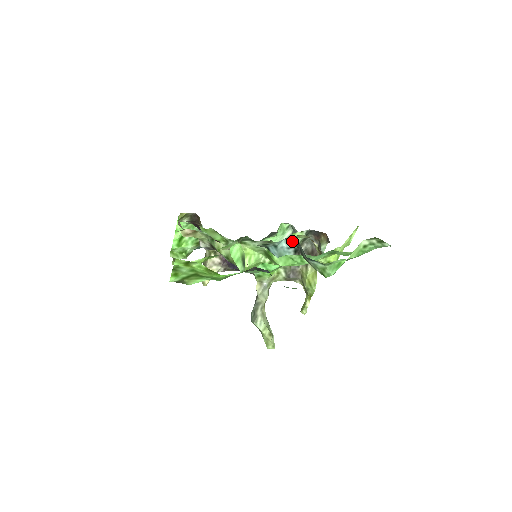
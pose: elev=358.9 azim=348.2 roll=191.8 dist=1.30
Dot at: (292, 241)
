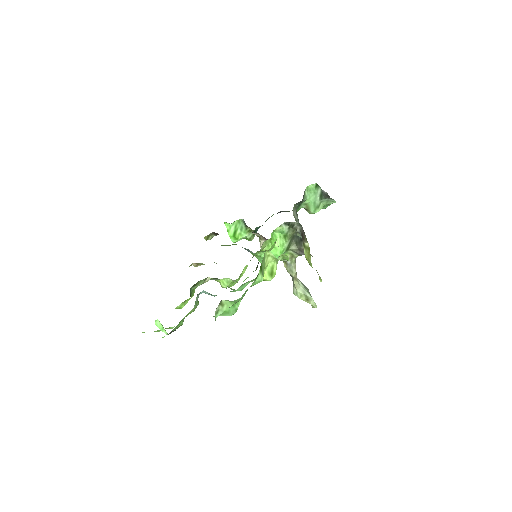
Dot at: occluded
